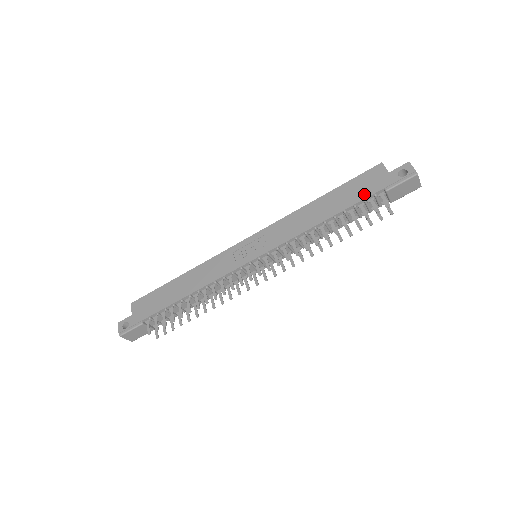
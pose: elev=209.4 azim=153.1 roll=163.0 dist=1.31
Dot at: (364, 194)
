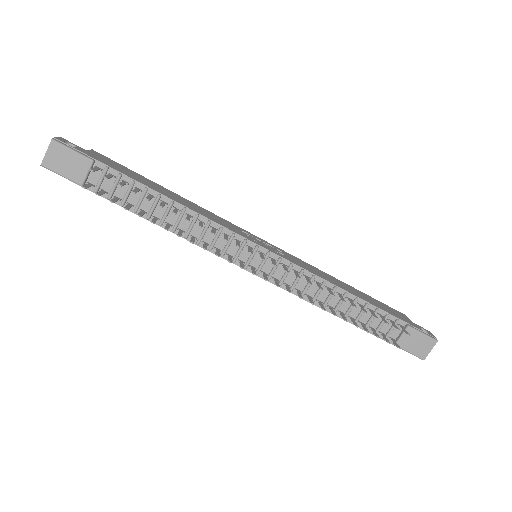
Dot at: (389, 311)
